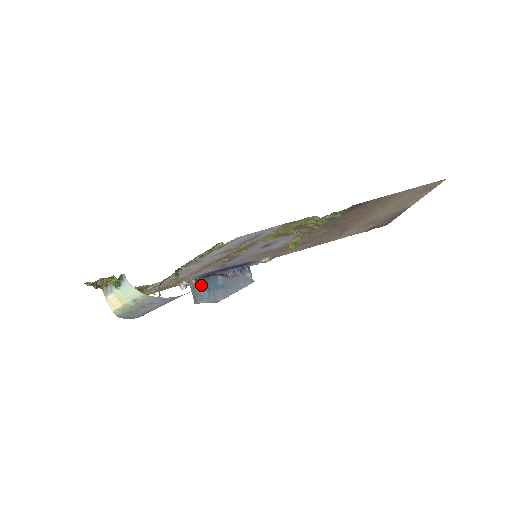
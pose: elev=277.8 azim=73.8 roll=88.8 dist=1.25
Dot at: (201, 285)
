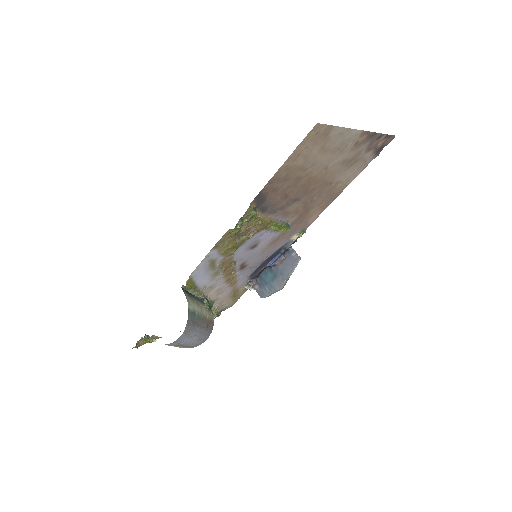
Dot at: (258, 283)
